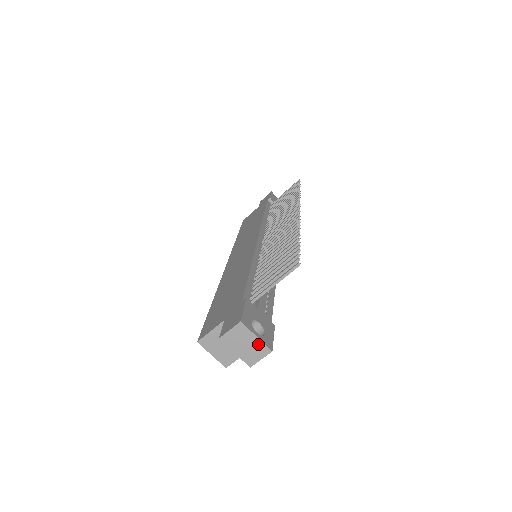
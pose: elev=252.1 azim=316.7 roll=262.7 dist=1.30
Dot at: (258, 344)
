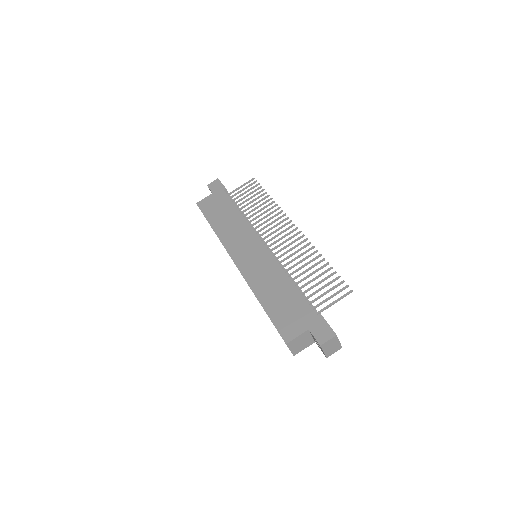
Dot at: (338, 345)
